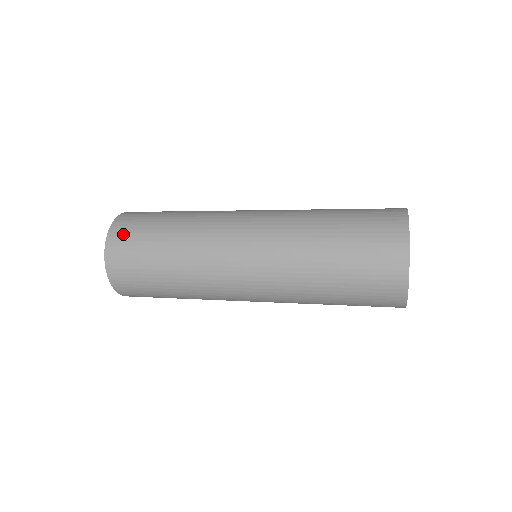
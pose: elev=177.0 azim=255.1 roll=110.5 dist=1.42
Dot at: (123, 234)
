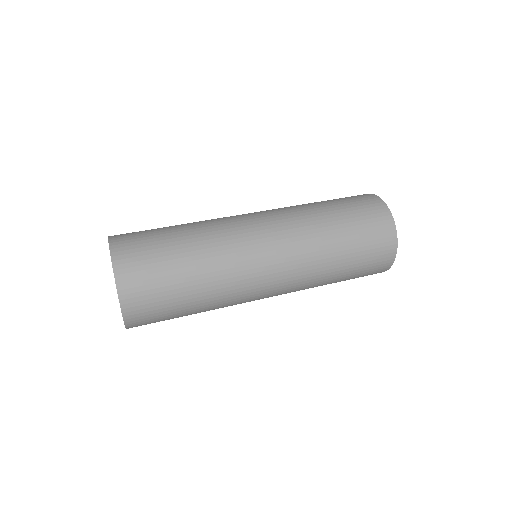
Dot at: (131, 254)
